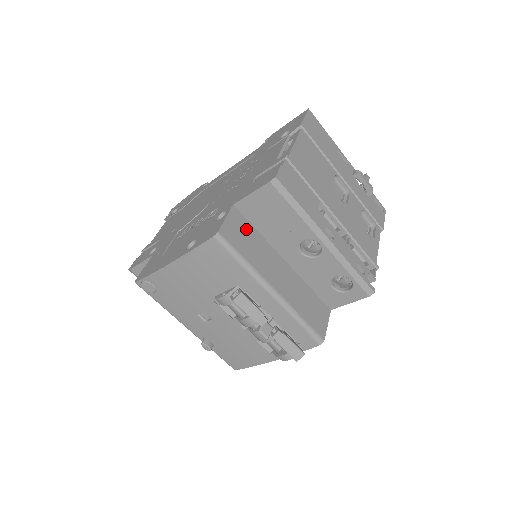
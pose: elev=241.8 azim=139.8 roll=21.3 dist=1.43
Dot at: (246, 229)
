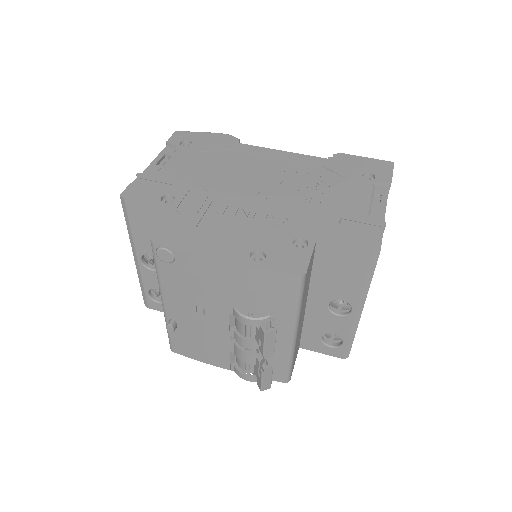
Dot at: (311, 267)
